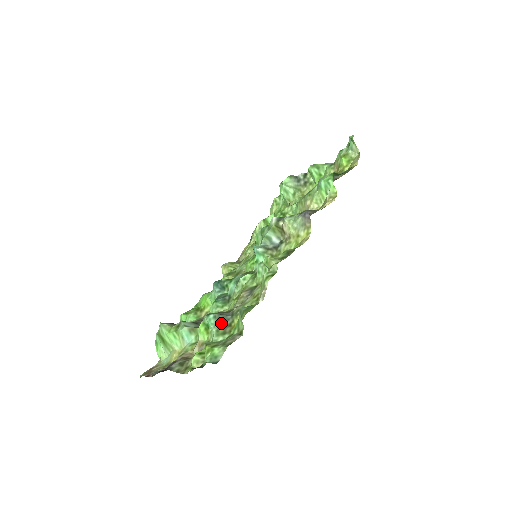
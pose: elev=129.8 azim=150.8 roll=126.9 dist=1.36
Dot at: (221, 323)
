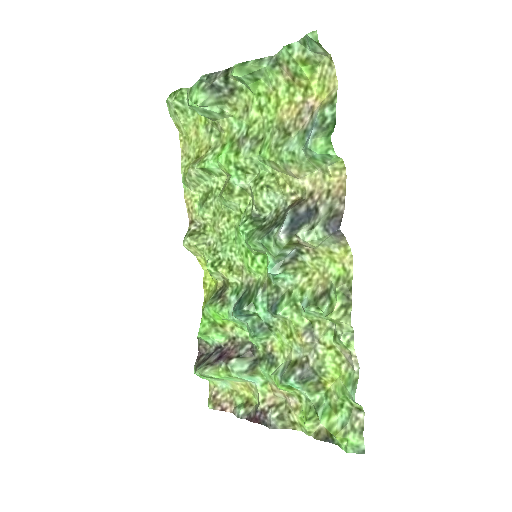
Dot at: (308, 384)
